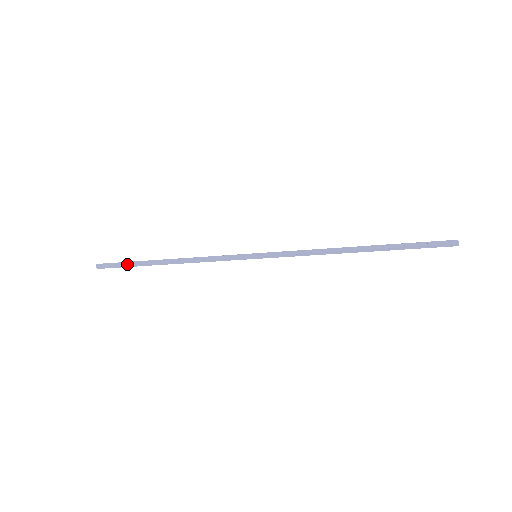
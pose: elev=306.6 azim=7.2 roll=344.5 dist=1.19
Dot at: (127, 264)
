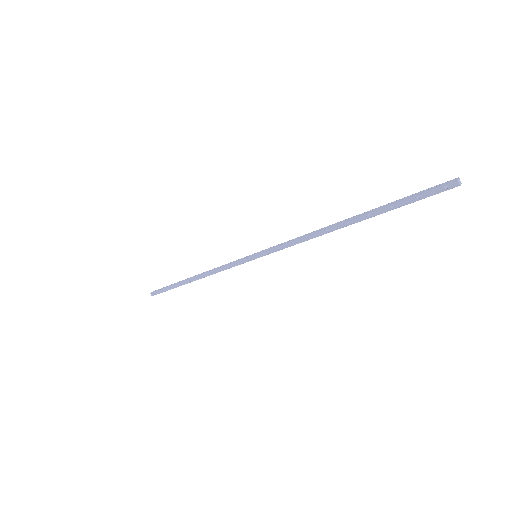
Dot at: occluded
